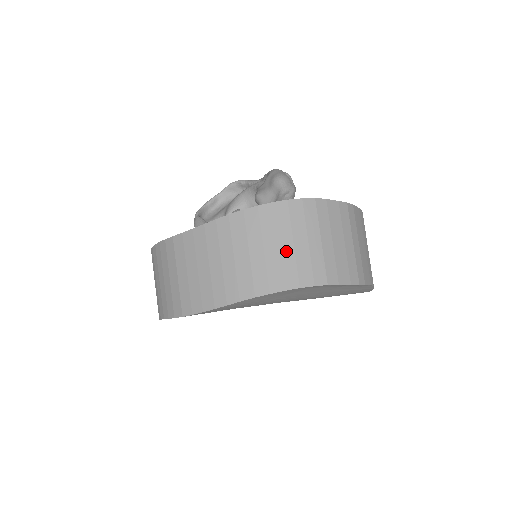
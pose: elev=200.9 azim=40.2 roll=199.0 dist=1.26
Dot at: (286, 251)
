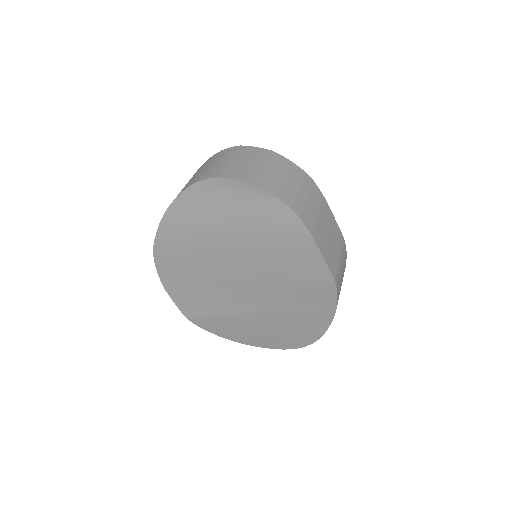
Dot at: (204, 170)
